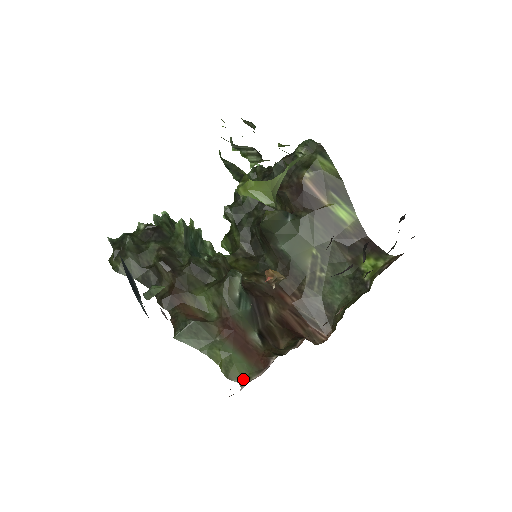
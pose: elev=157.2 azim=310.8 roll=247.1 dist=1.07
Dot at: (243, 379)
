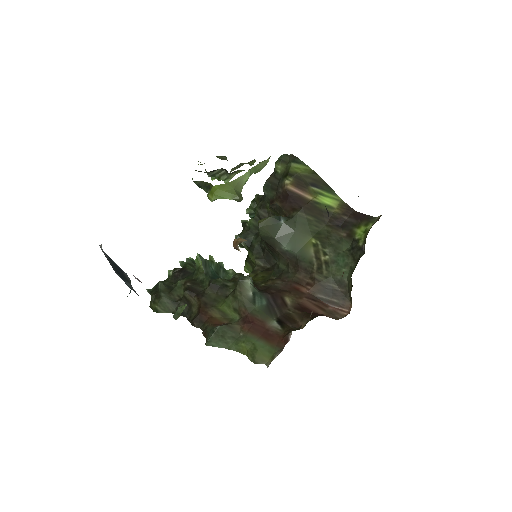
Dot at: (268, 360)
